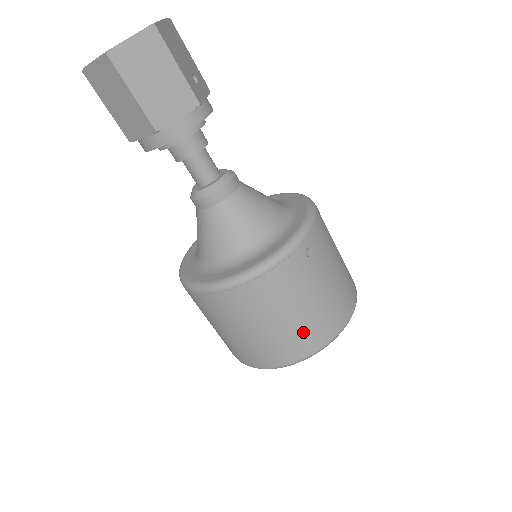
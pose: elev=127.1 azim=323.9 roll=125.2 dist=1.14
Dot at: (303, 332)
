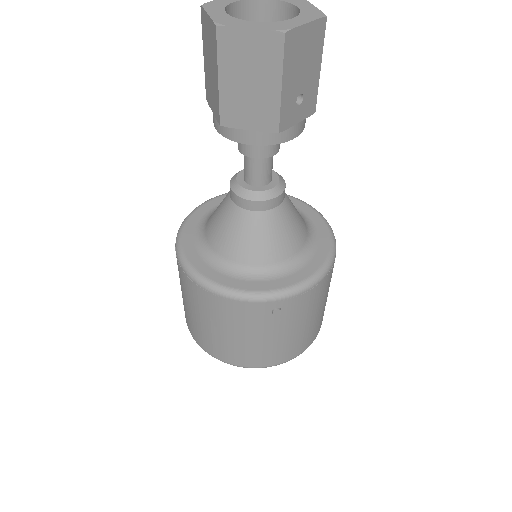
Dot at: (229, 348)
